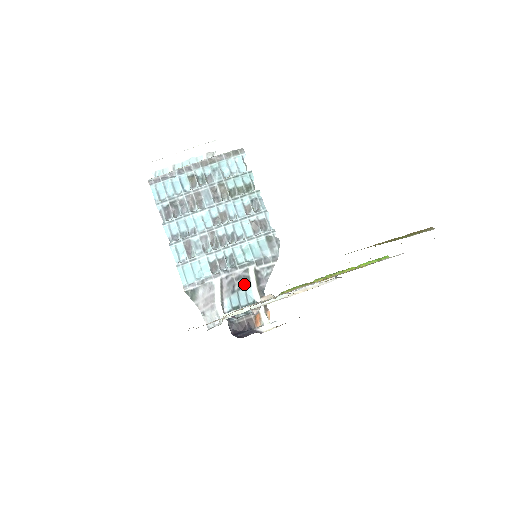
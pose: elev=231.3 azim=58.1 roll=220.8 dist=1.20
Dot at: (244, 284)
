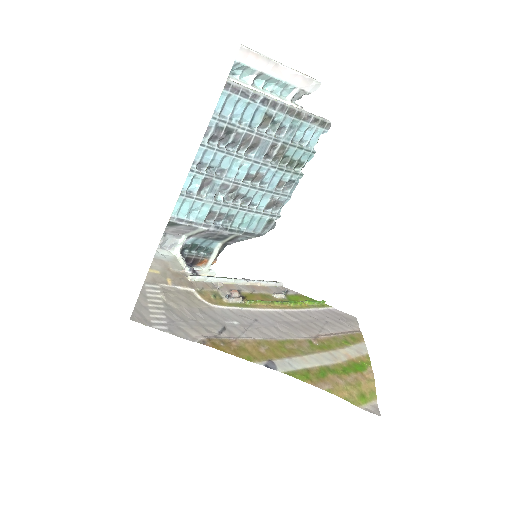
Dot at: (219, 238)
